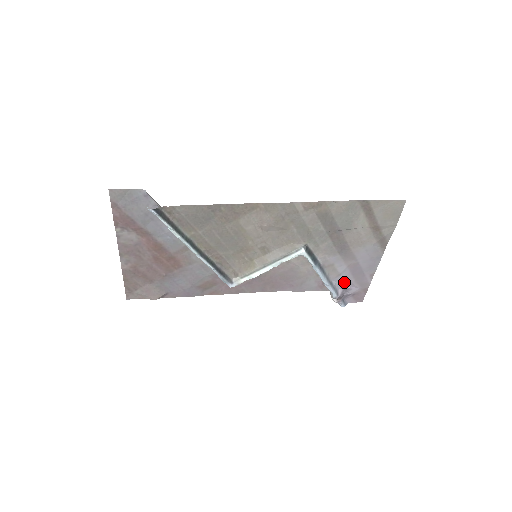
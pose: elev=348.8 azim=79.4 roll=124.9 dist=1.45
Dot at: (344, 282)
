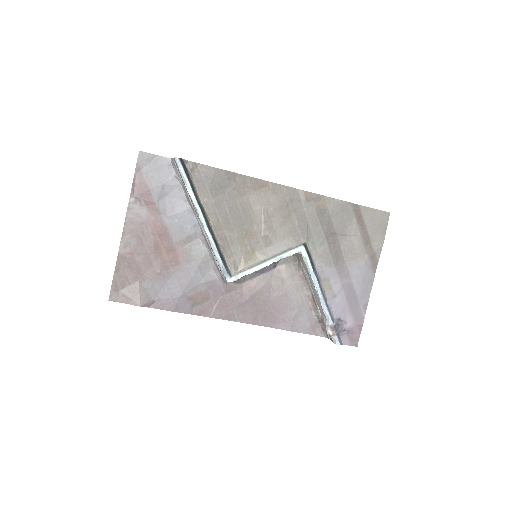
Dot at: (339, 309)
